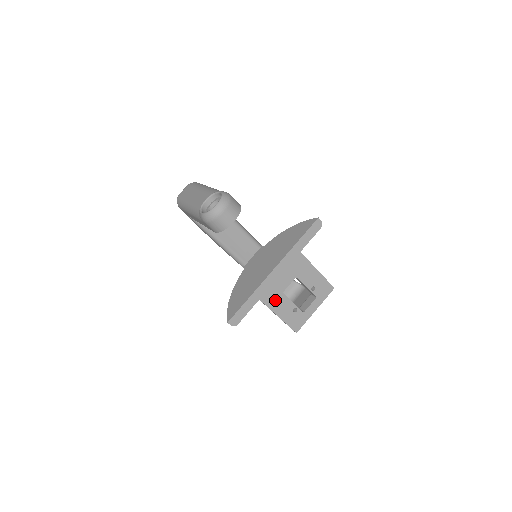
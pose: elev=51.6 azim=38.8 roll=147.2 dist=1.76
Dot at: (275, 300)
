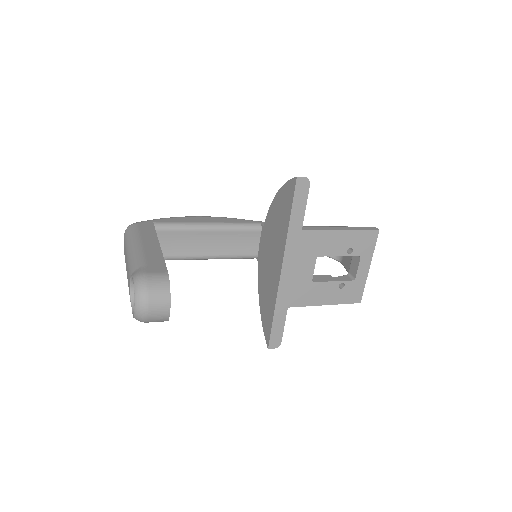
Dot at: (308, 295)
